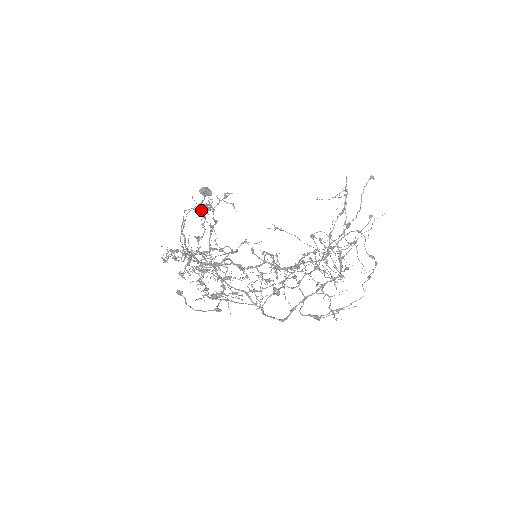
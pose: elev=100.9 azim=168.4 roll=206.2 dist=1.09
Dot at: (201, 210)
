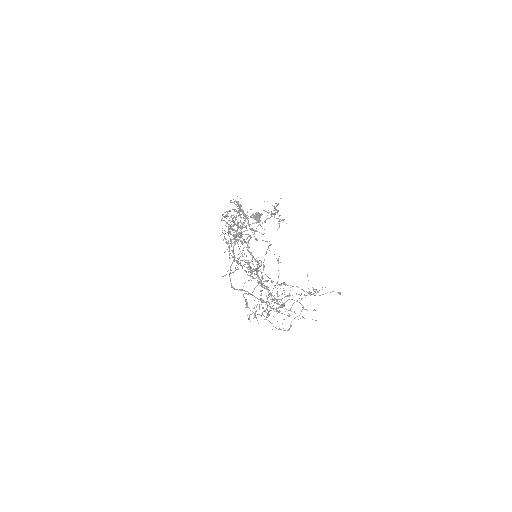
Dot at: occluded
